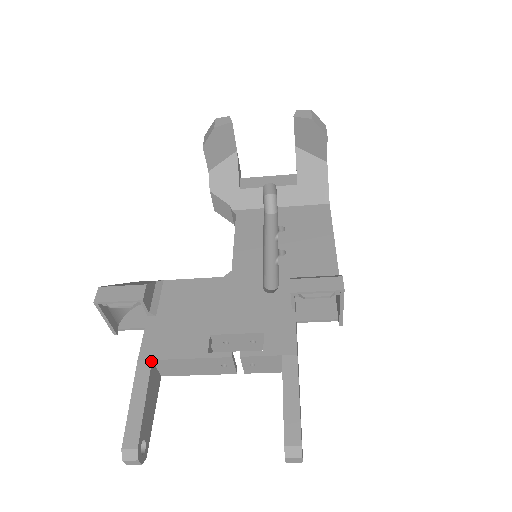
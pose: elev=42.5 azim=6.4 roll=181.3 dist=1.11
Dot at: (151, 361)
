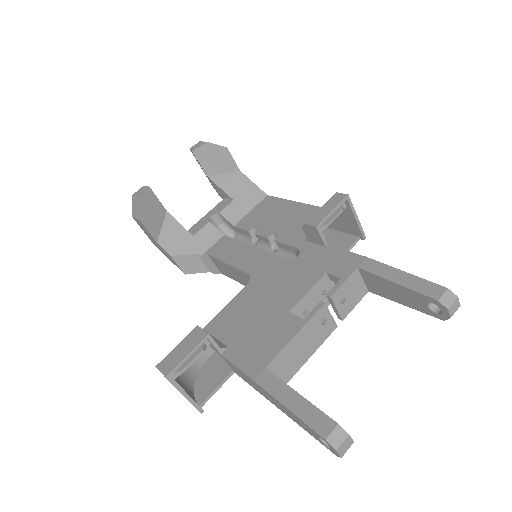
Dot at: (266, 369)
